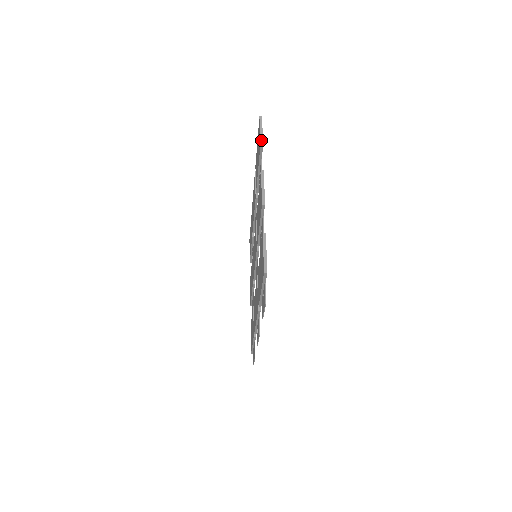
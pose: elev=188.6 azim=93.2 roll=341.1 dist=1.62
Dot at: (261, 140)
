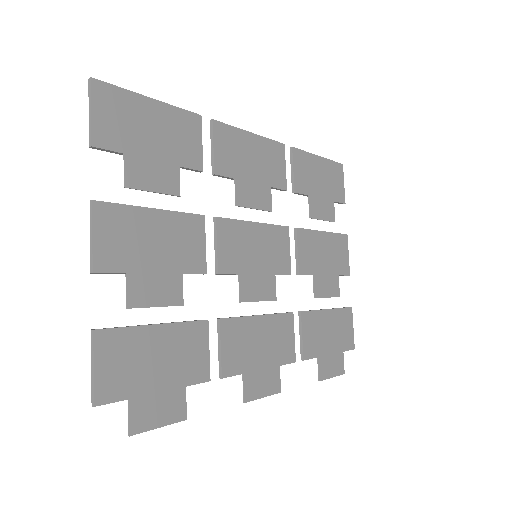
Dot at: (89, 134)
